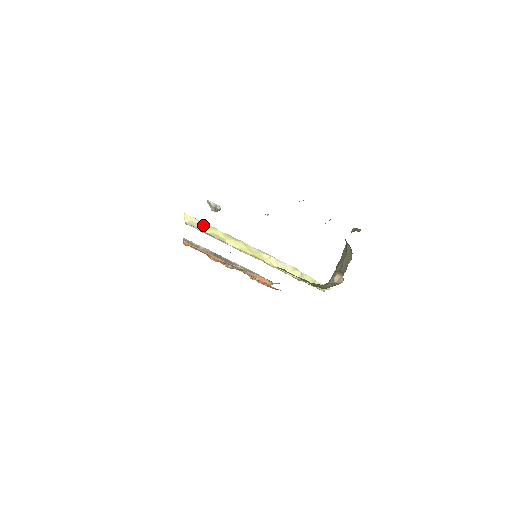
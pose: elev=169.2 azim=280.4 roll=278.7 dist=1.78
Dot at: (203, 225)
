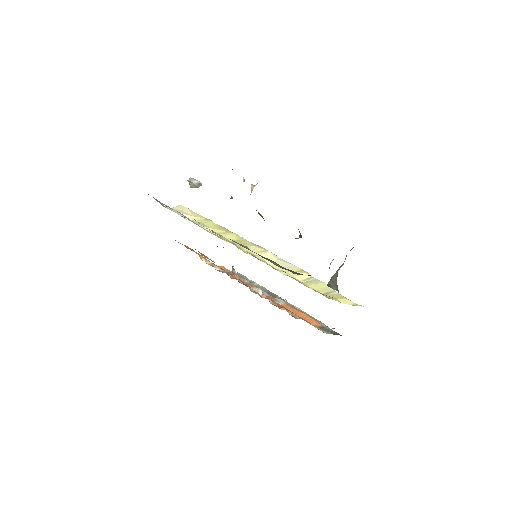
Dot at: (195, 215)
